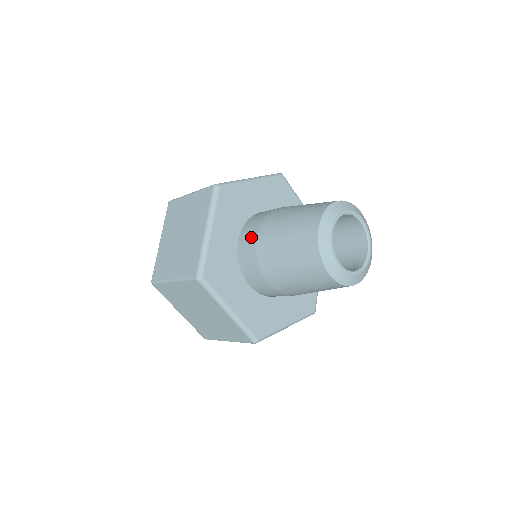
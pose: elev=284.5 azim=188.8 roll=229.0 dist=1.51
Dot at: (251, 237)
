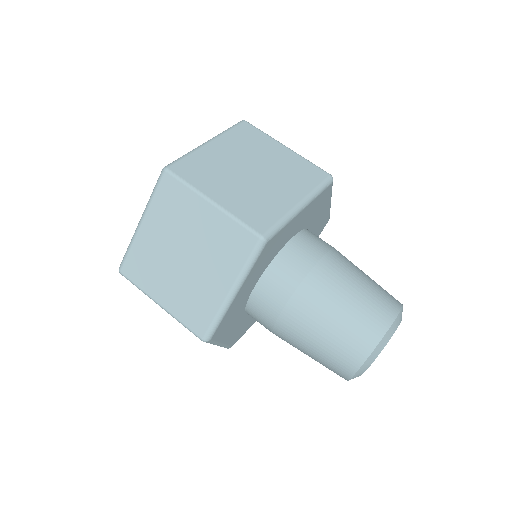
Dot at: (277, 297)
